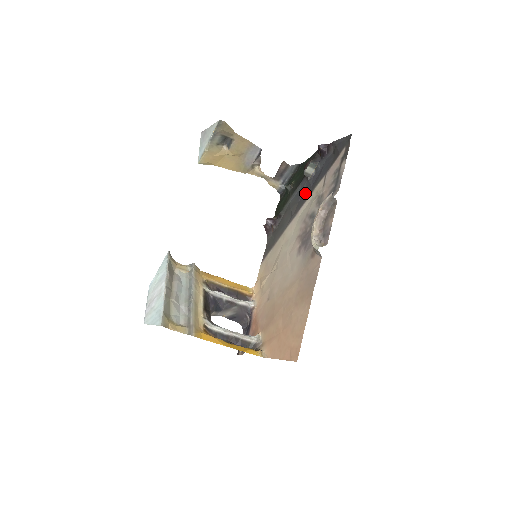
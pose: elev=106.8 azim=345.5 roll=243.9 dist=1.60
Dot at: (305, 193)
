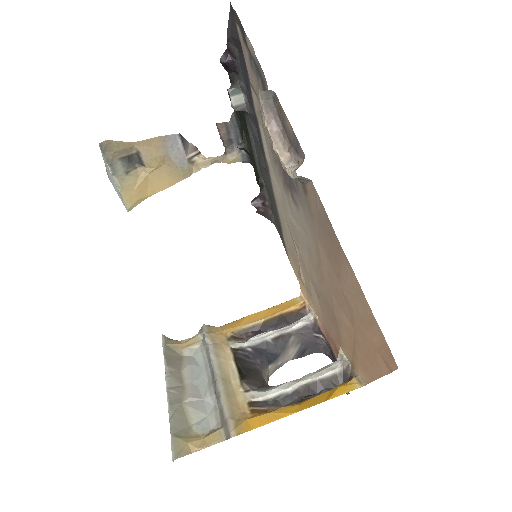
Dot at: occluded
